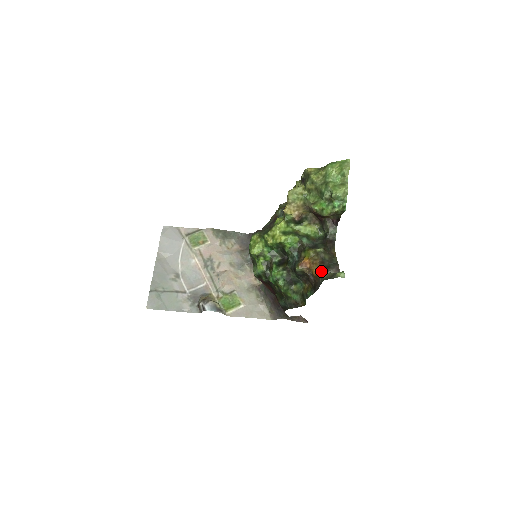
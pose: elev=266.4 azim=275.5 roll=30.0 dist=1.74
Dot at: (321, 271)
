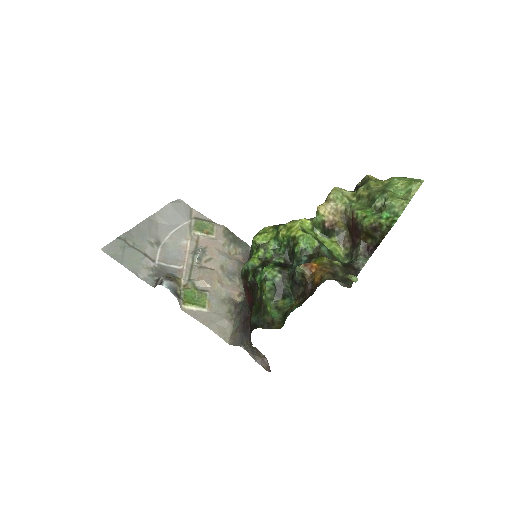
Dot at: (327, 278)
